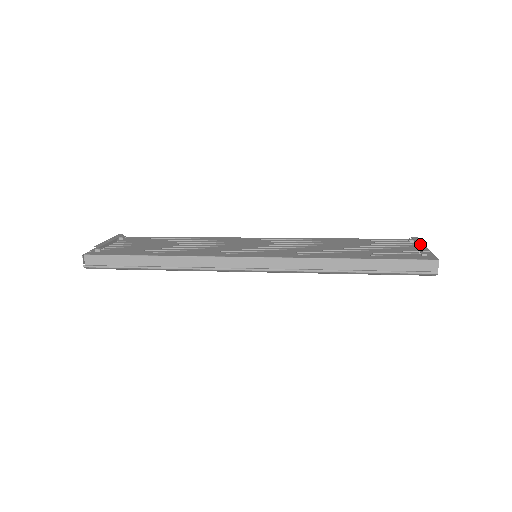
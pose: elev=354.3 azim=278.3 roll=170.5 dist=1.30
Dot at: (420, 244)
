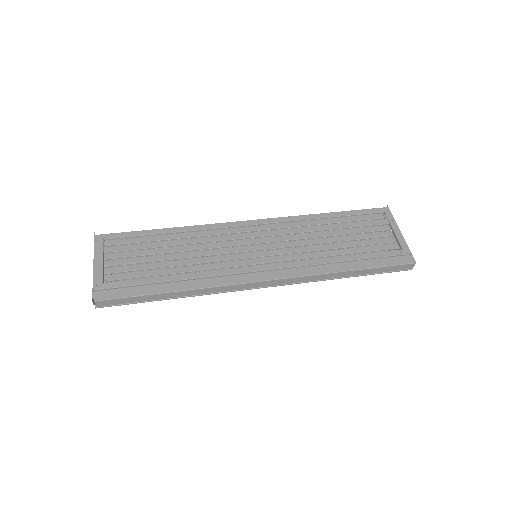
Dot at: (397, 233)
